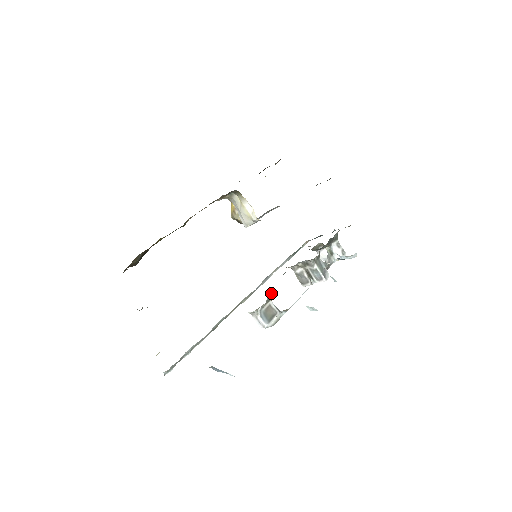
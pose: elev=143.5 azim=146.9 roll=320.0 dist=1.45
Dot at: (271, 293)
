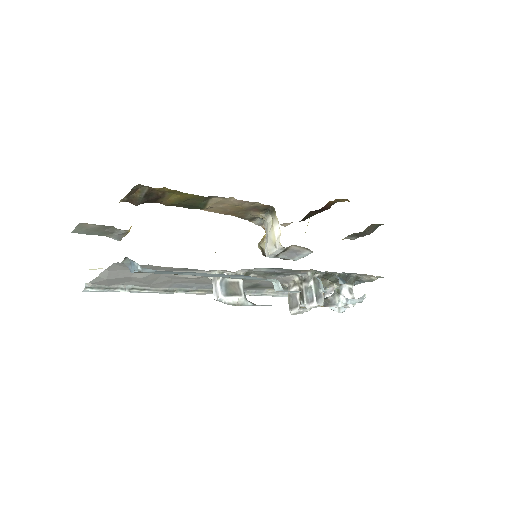
Dot at: (246, 272)
